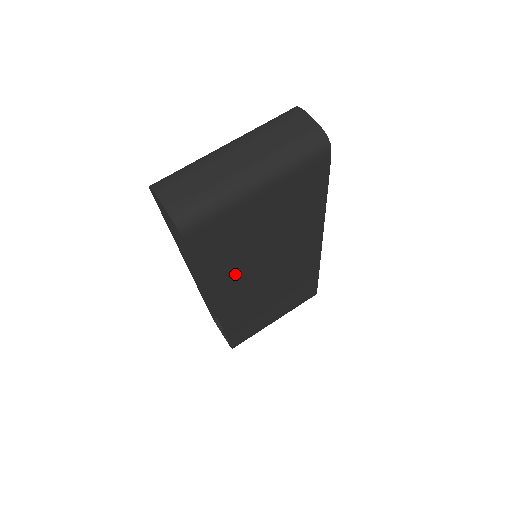
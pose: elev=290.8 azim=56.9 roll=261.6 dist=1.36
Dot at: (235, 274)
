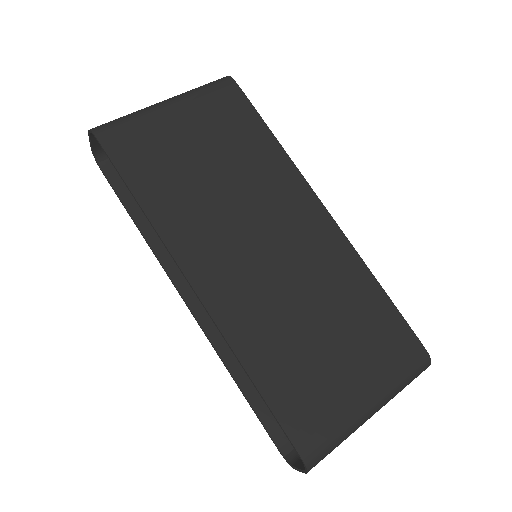
Dot at: (196, 221)
